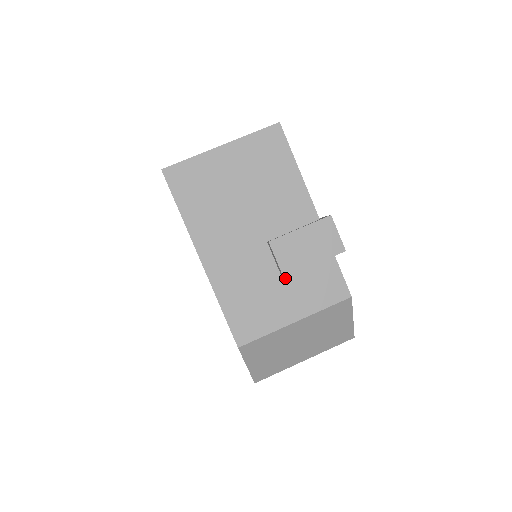
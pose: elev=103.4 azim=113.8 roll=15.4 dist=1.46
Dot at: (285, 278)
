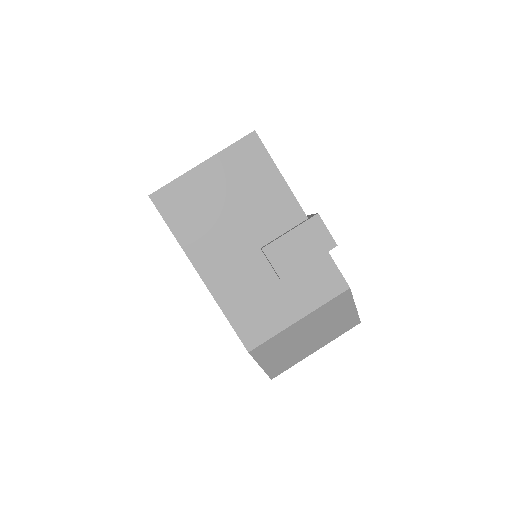
Dot at: (283, 280)
